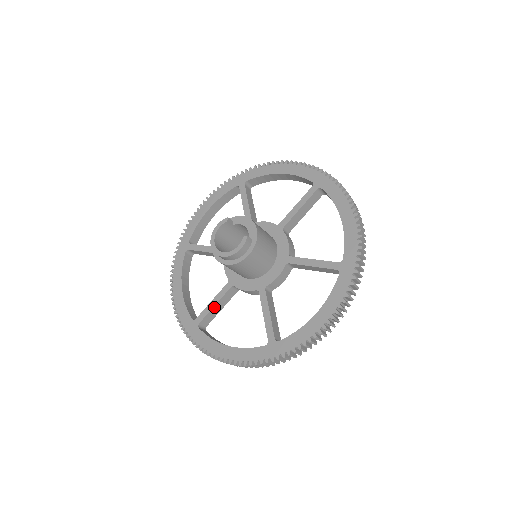
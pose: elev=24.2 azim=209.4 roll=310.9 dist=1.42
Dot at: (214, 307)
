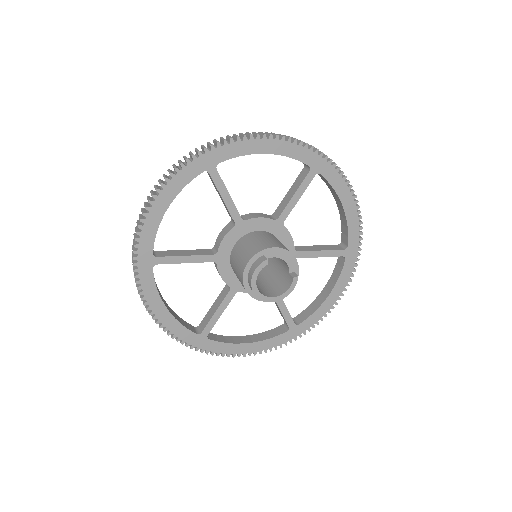
Dot at: occluded
